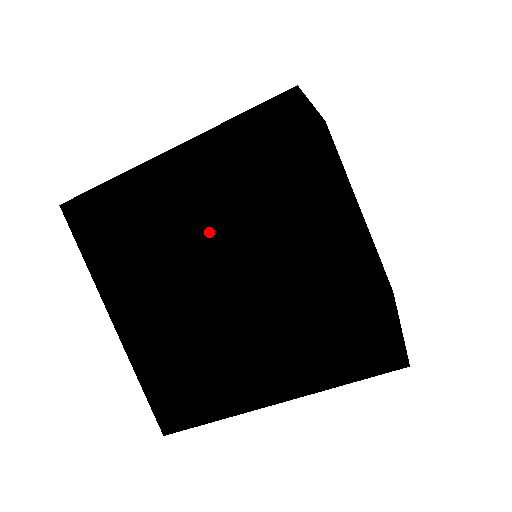
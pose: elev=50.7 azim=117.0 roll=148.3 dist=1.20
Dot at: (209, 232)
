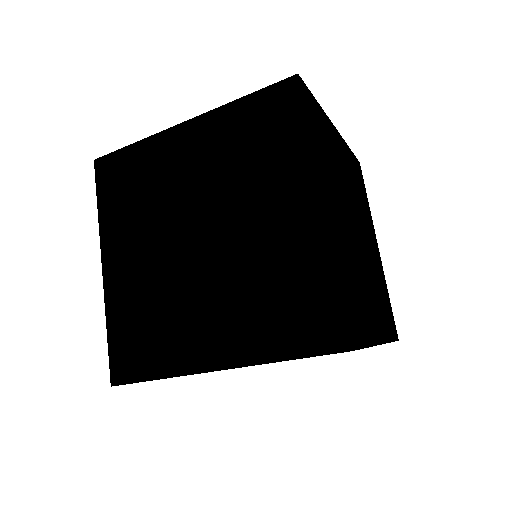
Dot at: occluded
